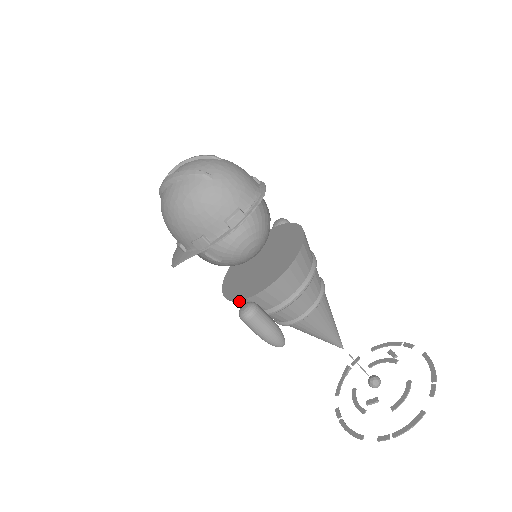
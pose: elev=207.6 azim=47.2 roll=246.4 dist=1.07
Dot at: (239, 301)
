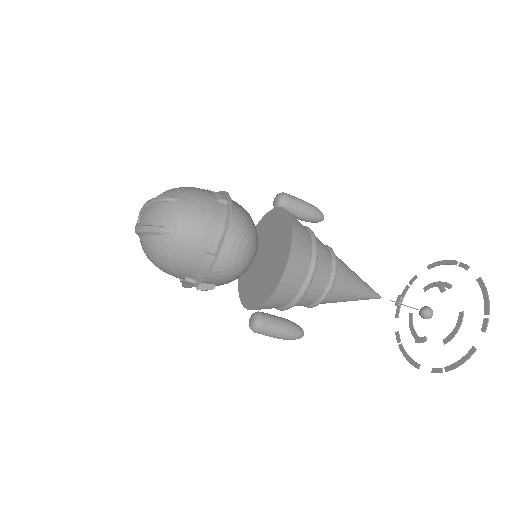
Dot at: (248, 309)
